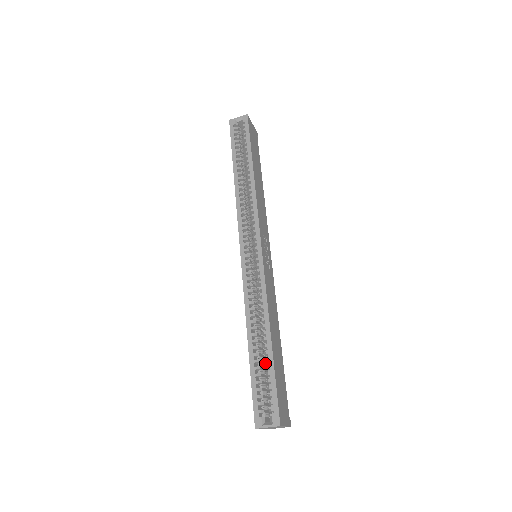
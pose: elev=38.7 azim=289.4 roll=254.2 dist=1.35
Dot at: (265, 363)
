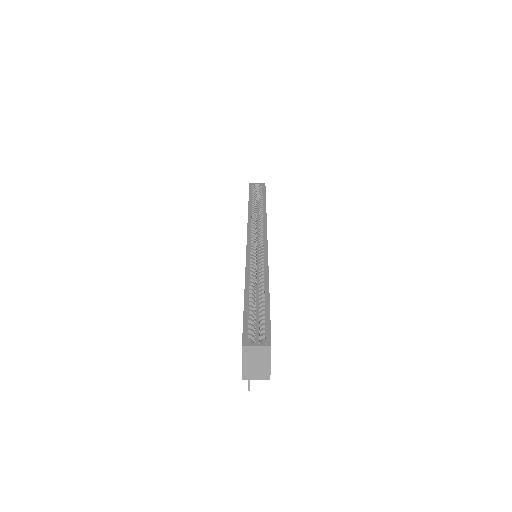
Dot at: occluded
